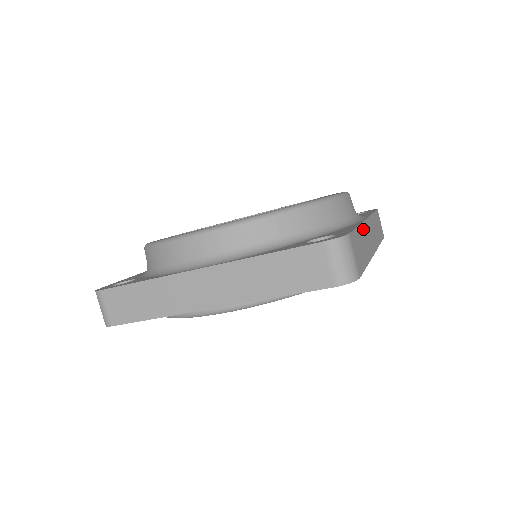
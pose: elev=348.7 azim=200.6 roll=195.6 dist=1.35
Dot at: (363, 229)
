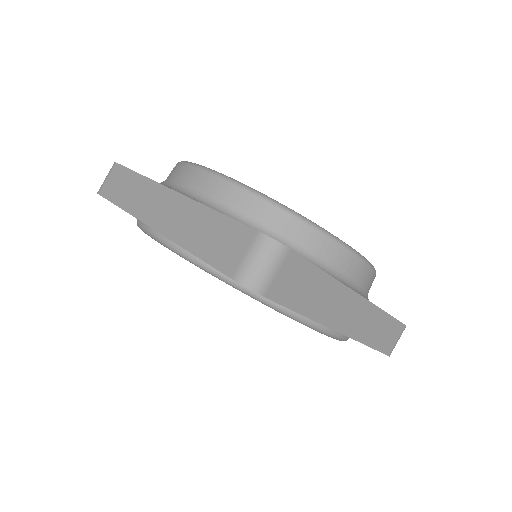
Dot at: (337, 289)
